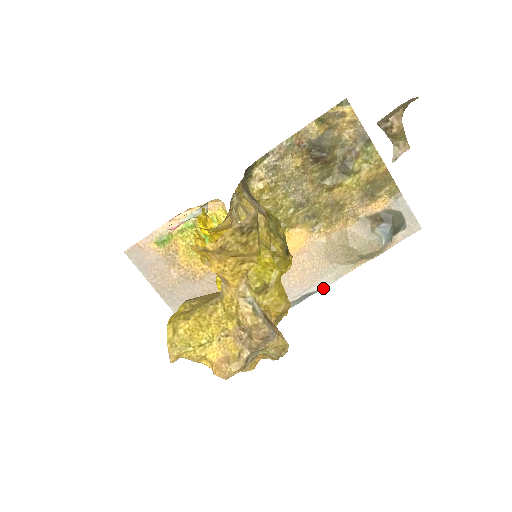
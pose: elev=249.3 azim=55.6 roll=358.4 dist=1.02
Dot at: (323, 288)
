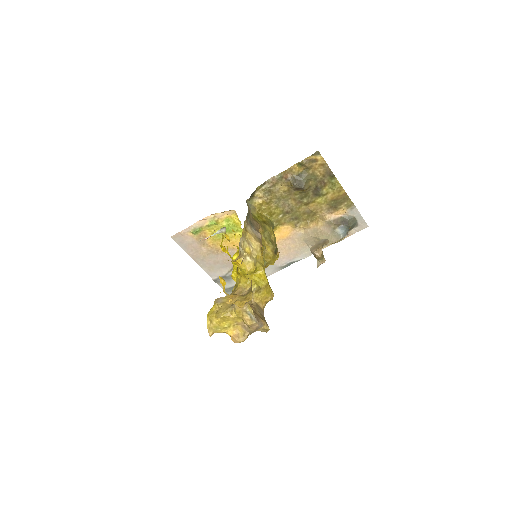
Dot at: occluded
